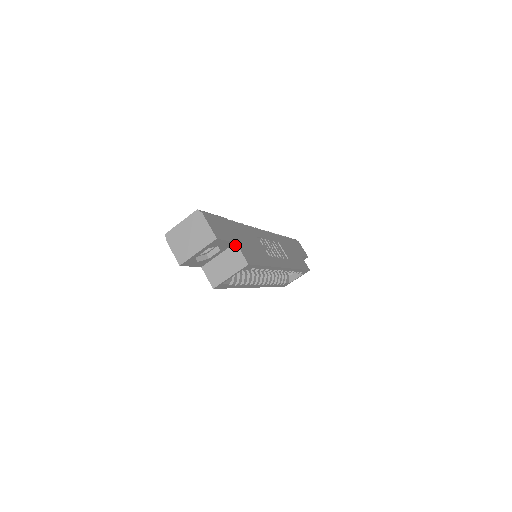
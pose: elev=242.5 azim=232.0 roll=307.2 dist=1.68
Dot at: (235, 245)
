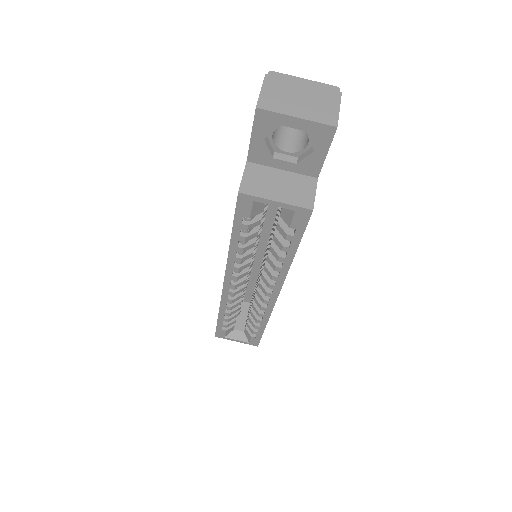
Dot at: (315, 179)
